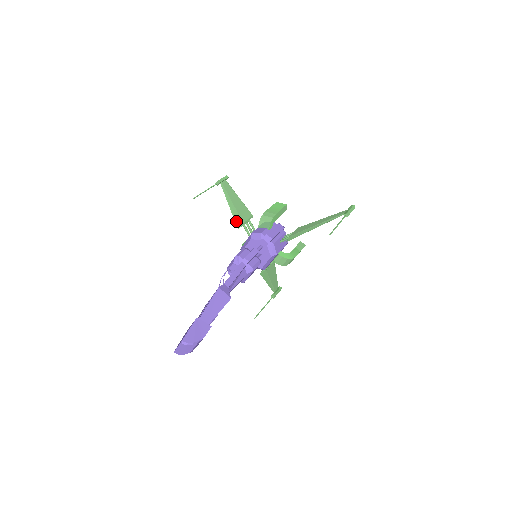
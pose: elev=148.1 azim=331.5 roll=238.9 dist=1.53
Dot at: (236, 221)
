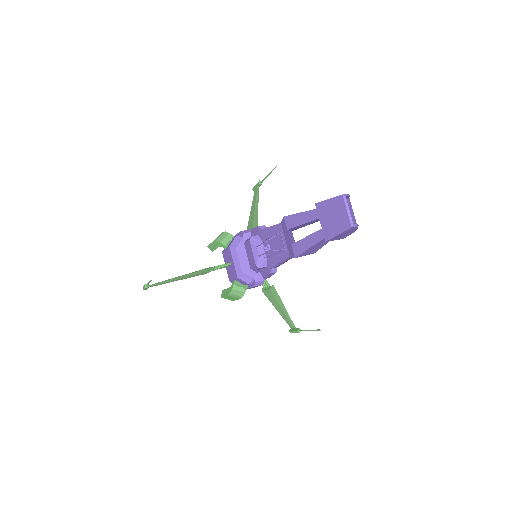
Dot at: (204, 270)
